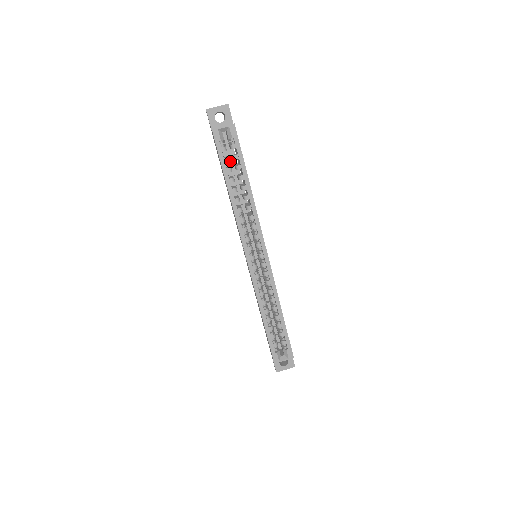
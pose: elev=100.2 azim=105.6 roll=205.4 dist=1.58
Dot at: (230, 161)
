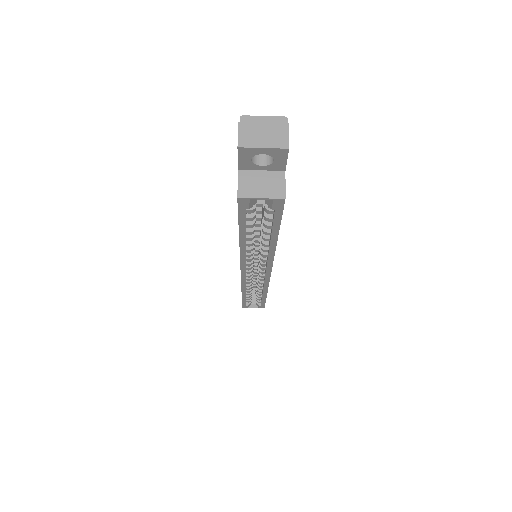
Dot at: occluded
